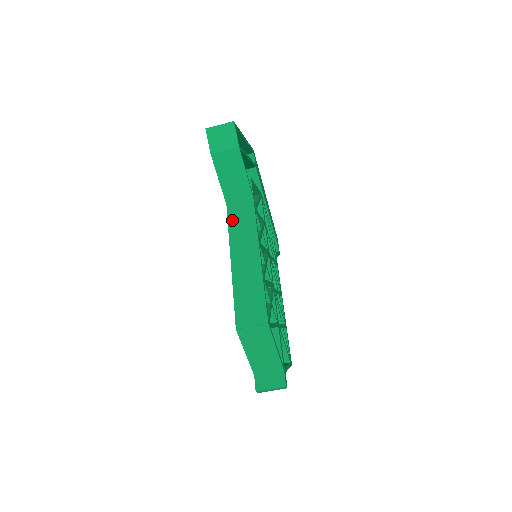
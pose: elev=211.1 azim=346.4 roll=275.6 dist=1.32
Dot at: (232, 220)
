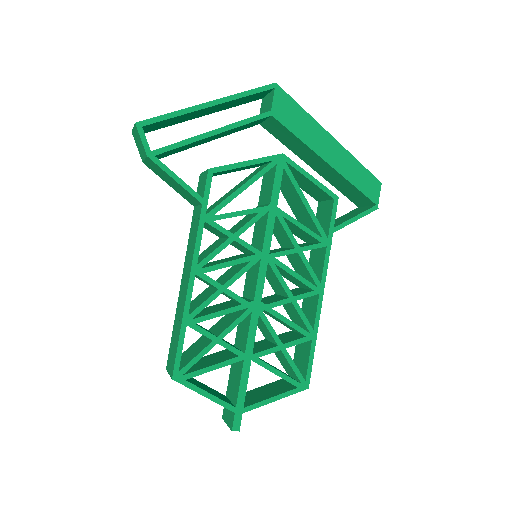
Dot at: (191, 231)
